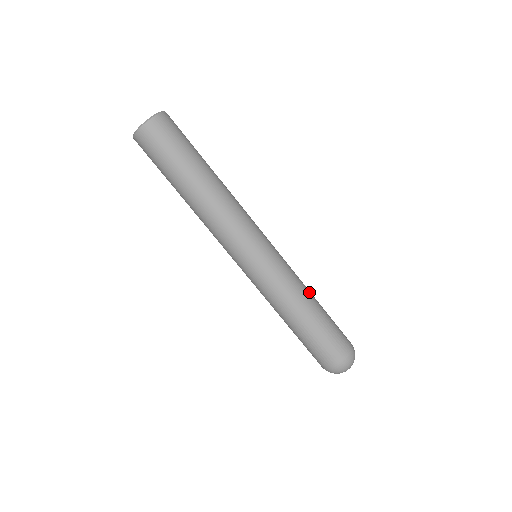
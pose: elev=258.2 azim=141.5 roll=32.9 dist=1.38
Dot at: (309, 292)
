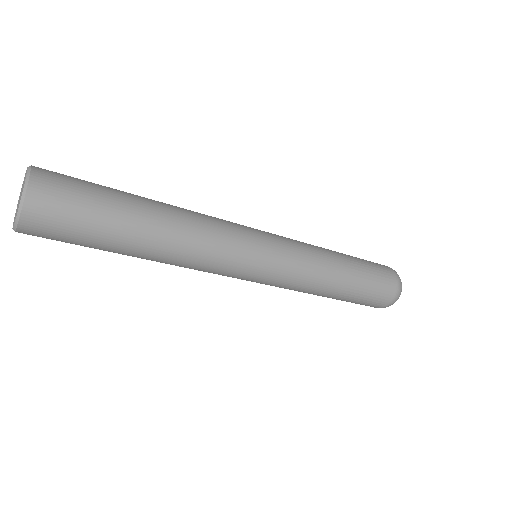
Dot at: (334, 262)
